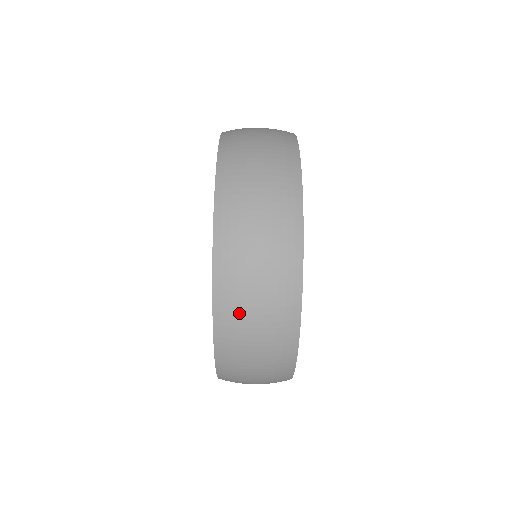
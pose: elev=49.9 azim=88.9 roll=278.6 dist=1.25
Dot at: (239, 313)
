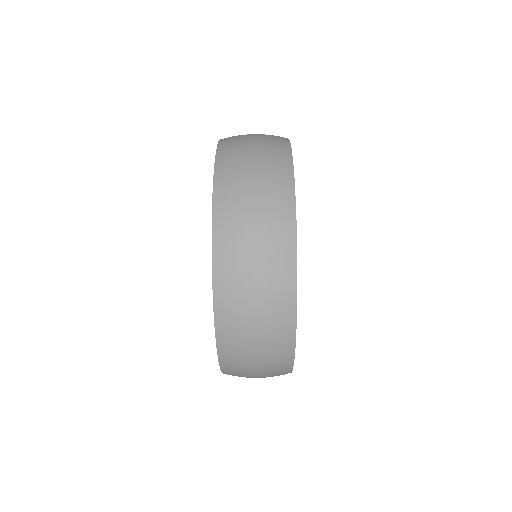
Dot at: (237, 179)
